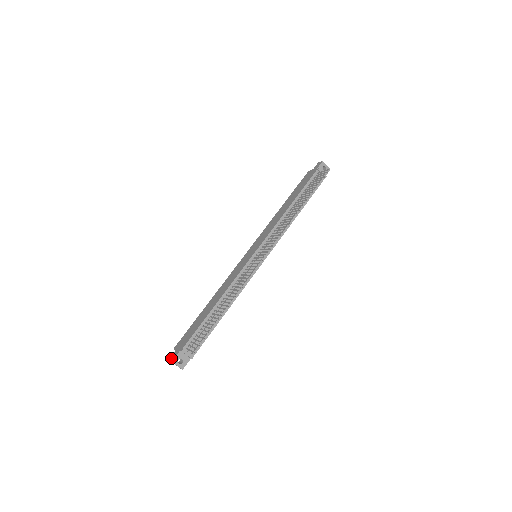
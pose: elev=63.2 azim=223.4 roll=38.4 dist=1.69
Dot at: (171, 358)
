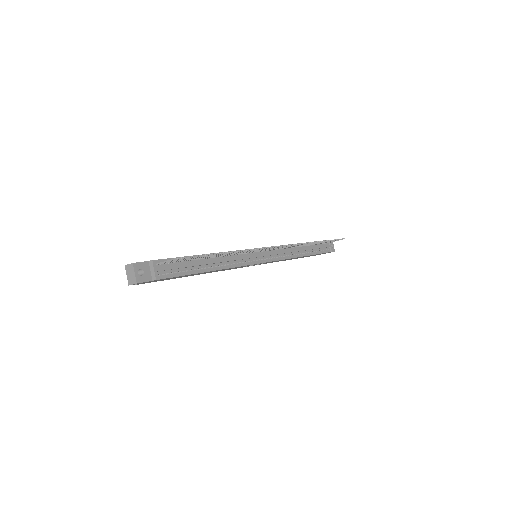
Dot at: occluded
